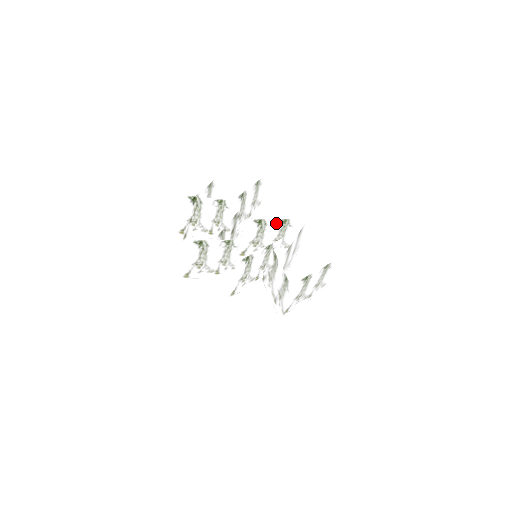
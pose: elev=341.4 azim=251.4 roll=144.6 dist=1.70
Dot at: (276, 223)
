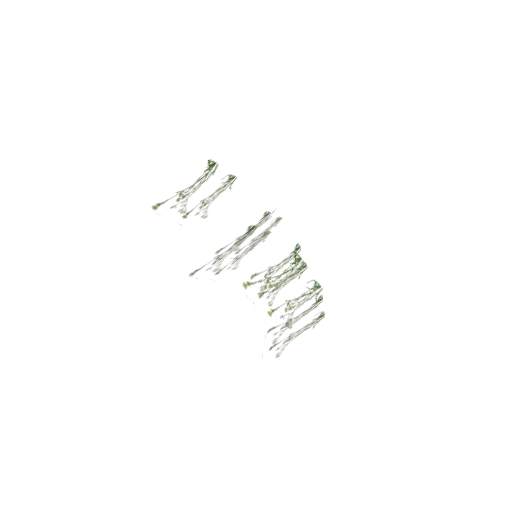
Dot at: (272, 220)
